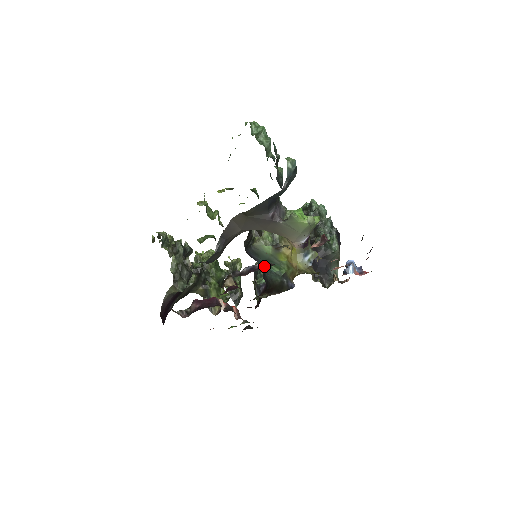
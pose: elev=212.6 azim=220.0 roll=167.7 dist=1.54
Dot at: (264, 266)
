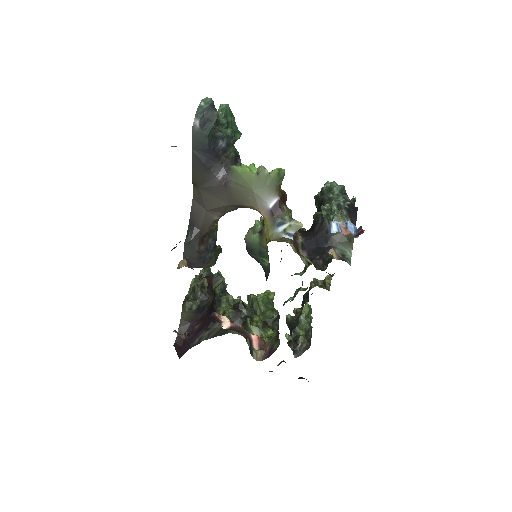
Dot at: occluded
